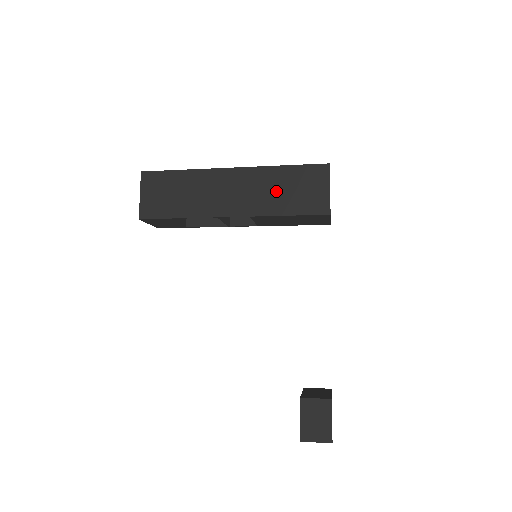
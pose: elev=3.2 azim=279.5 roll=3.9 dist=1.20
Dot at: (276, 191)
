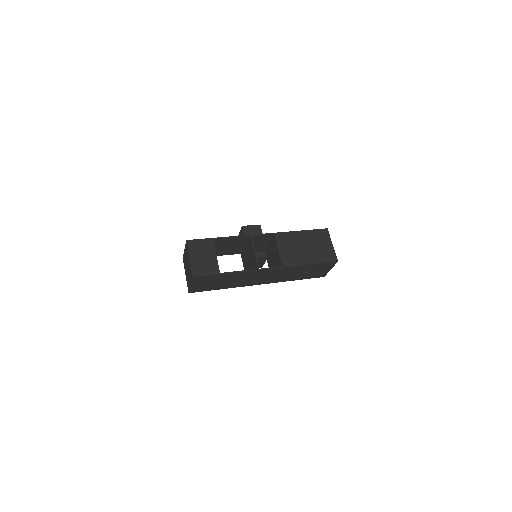
Dot at: (296, 274)
